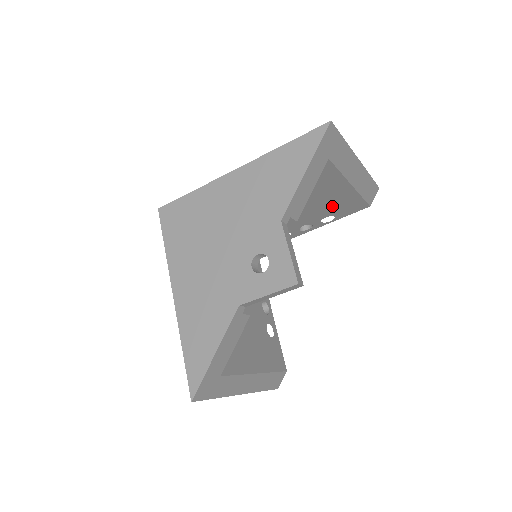
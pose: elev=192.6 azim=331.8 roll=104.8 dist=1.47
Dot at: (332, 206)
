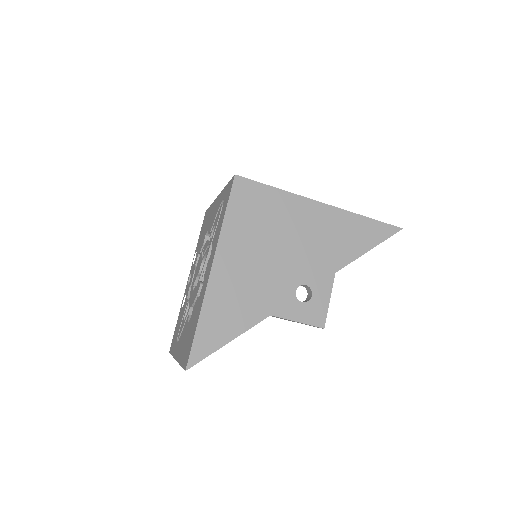
Dot at: occluded
